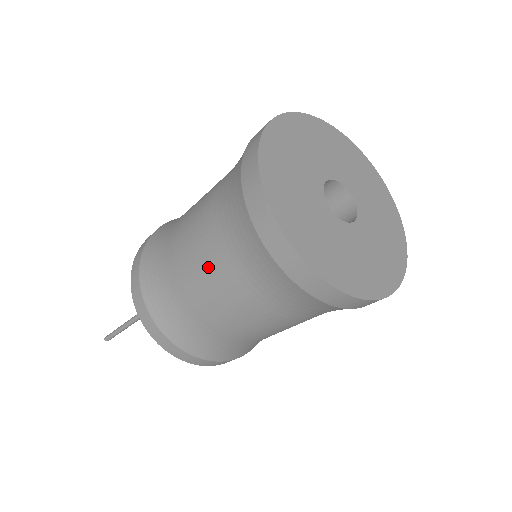
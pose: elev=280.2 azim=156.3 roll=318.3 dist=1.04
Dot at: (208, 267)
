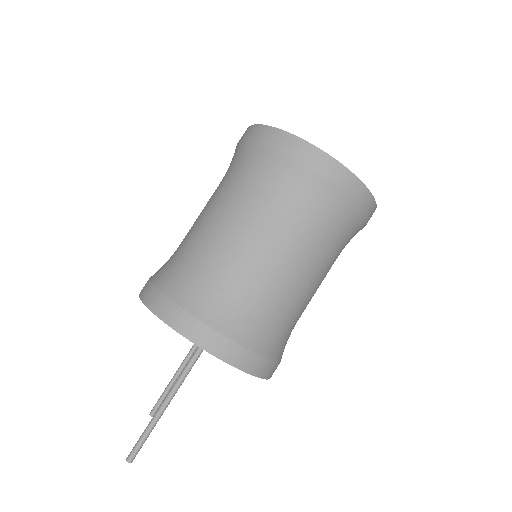
Dot at: (275, 239)
